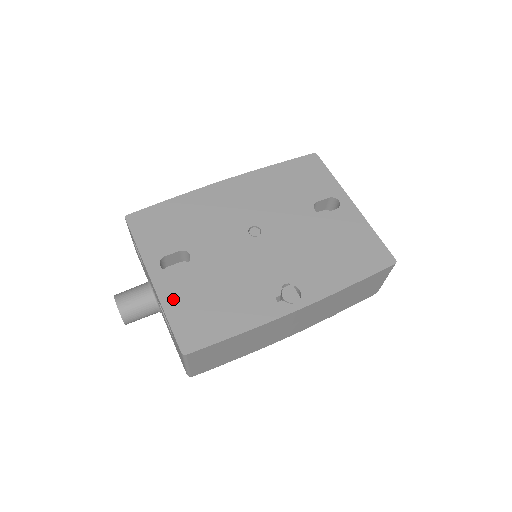
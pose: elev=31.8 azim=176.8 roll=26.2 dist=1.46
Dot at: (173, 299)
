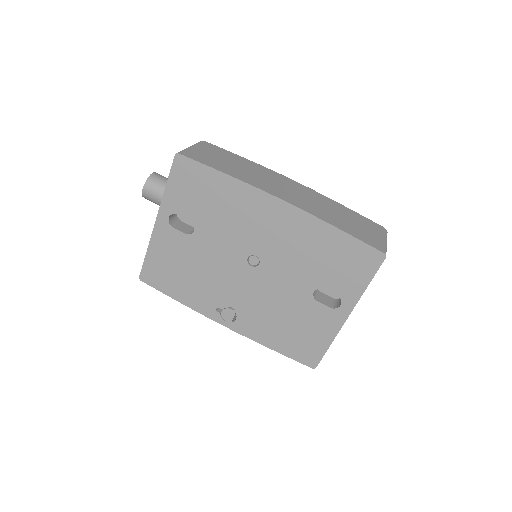
Dot at: (159, 247)
